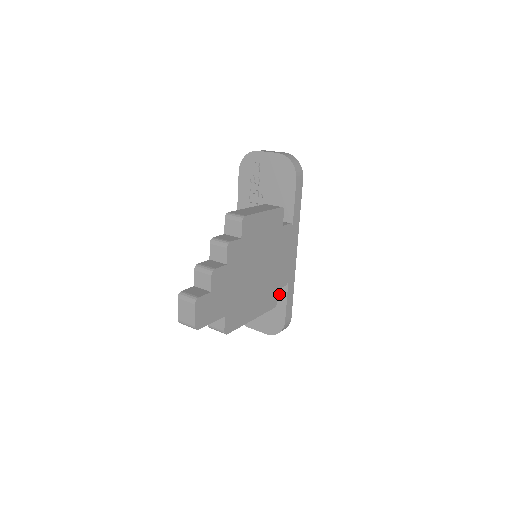
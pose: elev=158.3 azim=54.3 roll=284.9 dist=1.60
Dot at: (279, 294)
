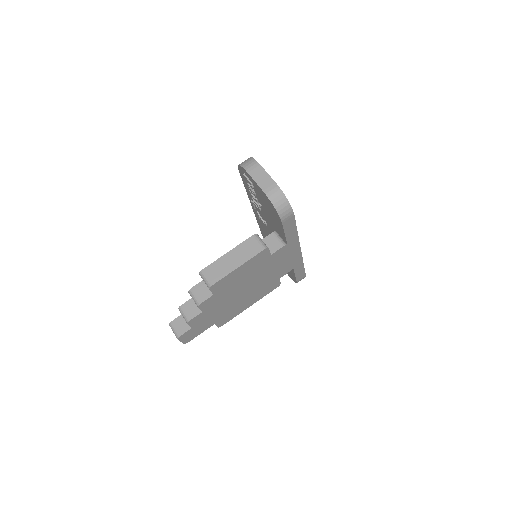
Dot at: occluded
